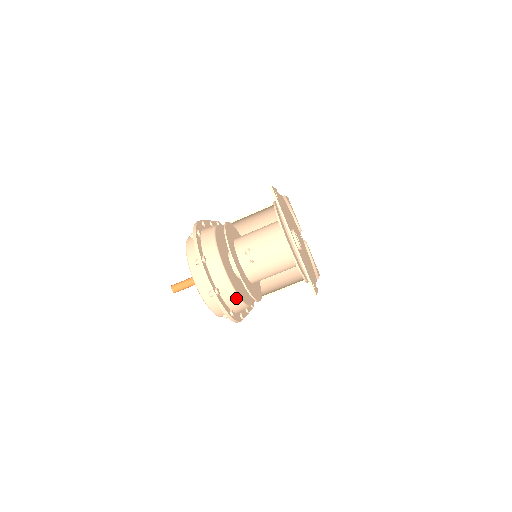
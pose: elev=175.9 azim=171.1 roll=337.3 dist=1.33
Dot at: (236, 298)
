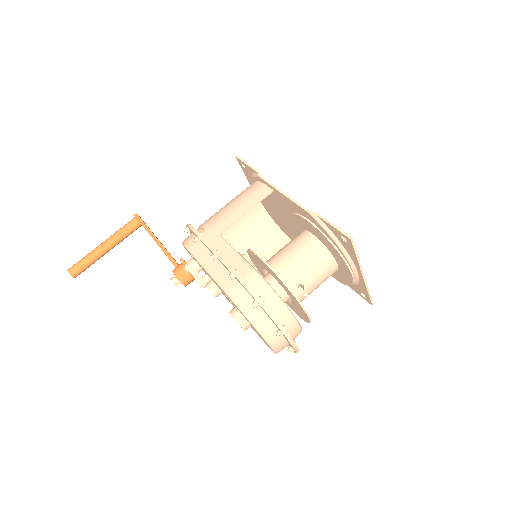
Dot at: occluded
